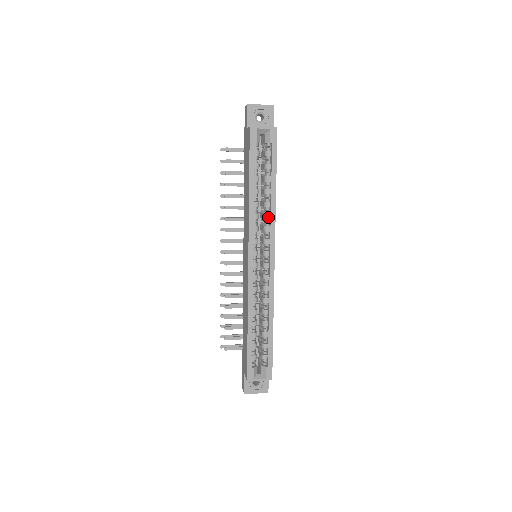
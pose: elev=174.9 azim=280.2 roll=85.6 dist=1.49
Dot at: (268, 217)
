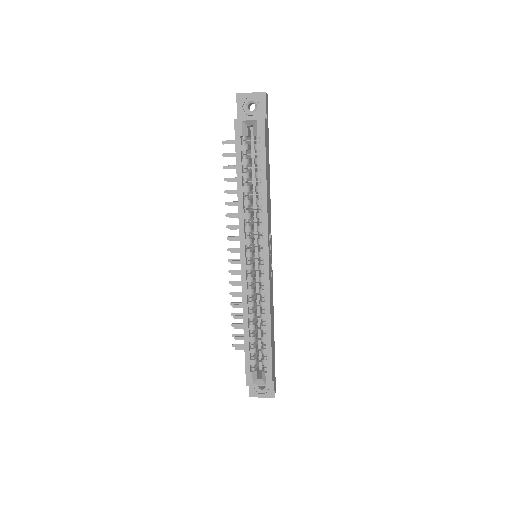
Dot at: (260, 216)
